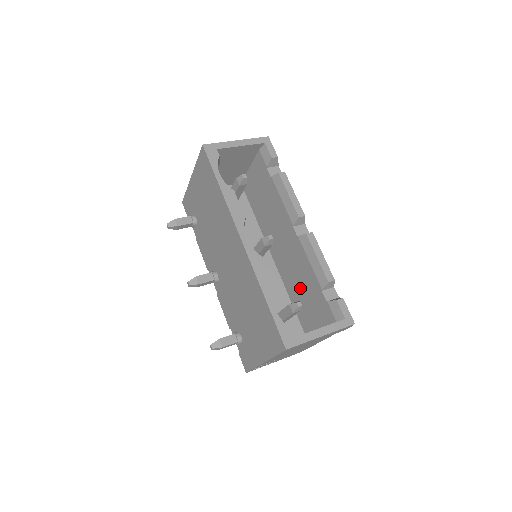
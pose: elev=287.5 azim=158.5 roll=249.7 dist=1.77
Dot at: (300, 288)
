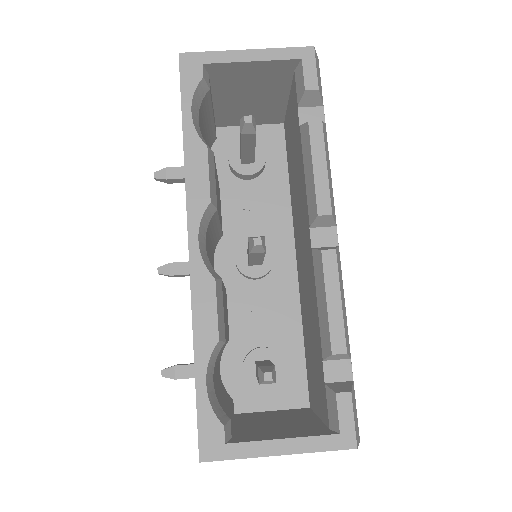
Dot at: (309, 330)
